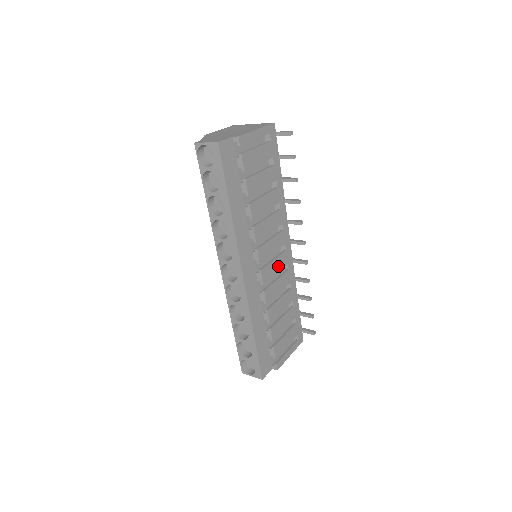
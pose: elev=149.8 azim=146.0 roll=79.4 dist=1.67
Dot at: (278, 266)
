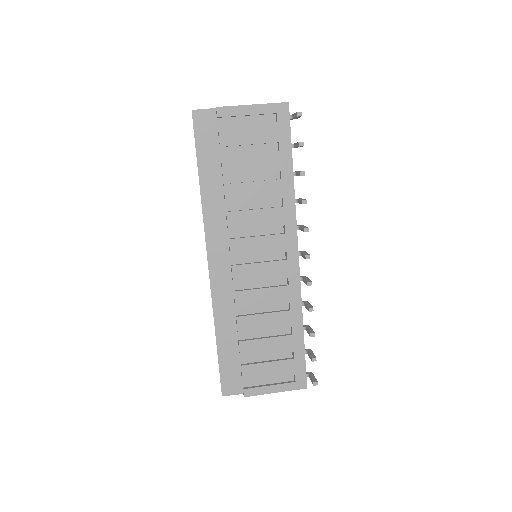
Dot at: (267, 273)
